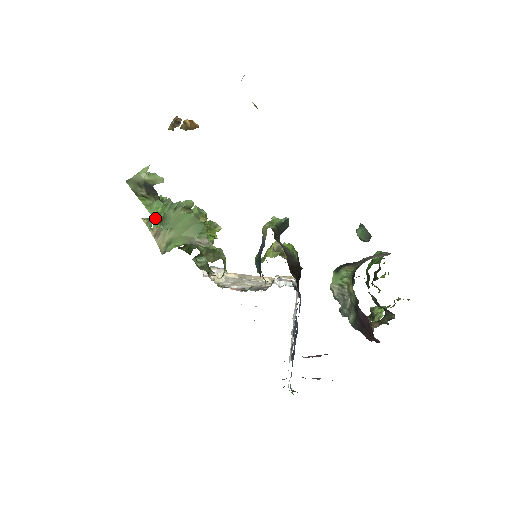
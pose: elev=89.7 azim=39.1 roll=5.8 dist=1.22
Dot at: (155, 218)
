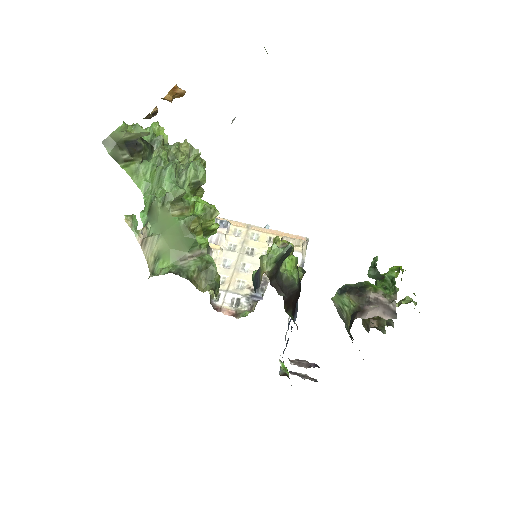
Dot at: (143, 191)
